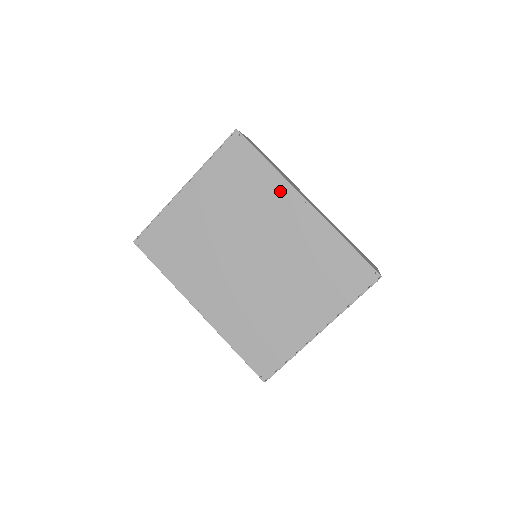
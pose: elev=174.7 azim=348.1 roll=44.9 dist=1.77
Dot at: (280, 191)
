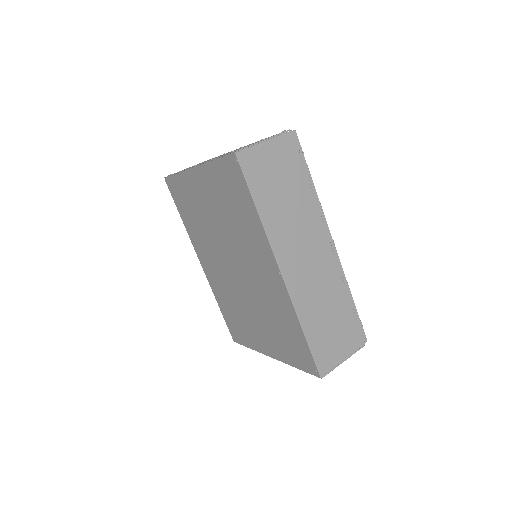
Dot at: (261, 243)
